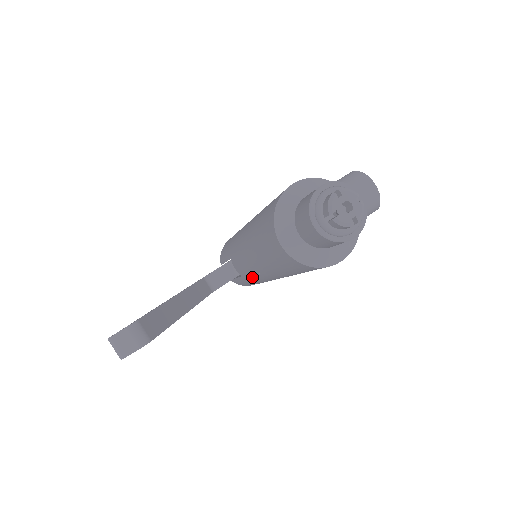
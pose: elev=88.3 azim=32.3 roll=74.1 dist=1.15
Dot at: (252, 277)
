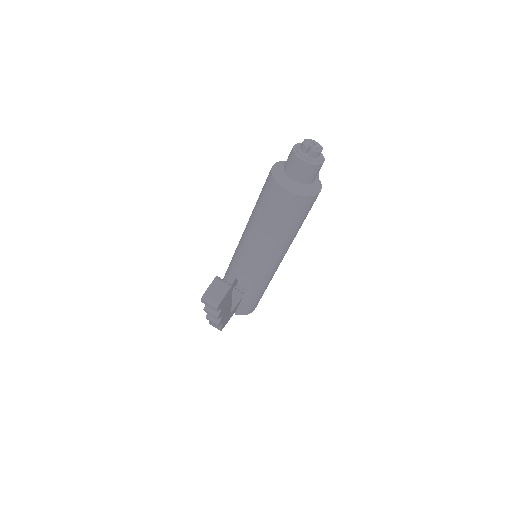
Dot at: (258, 275)
